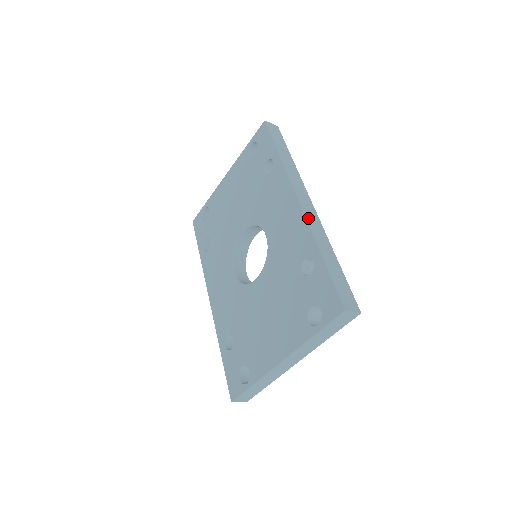
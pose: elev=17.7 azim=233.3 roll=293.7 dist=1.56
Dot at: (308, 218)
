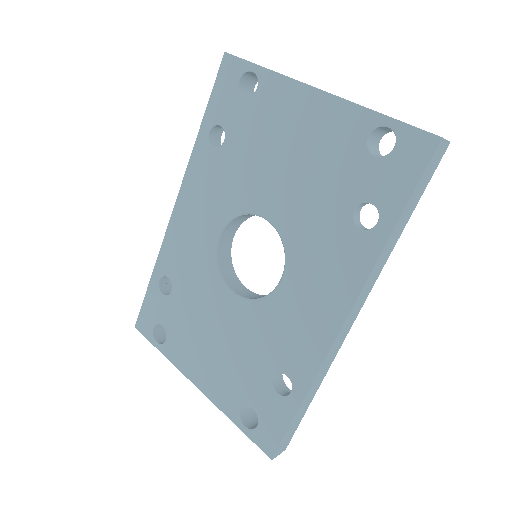
Dot at: (330, 352)
